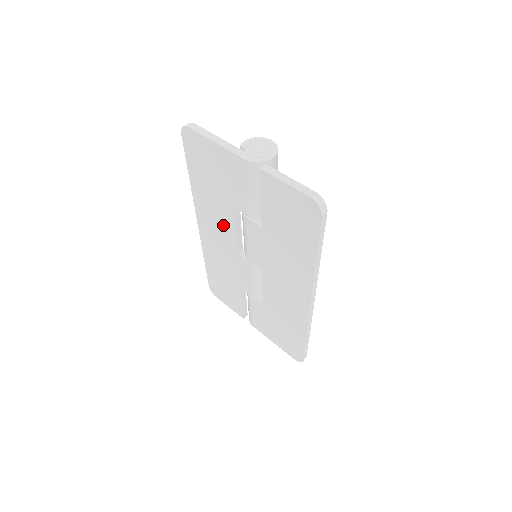
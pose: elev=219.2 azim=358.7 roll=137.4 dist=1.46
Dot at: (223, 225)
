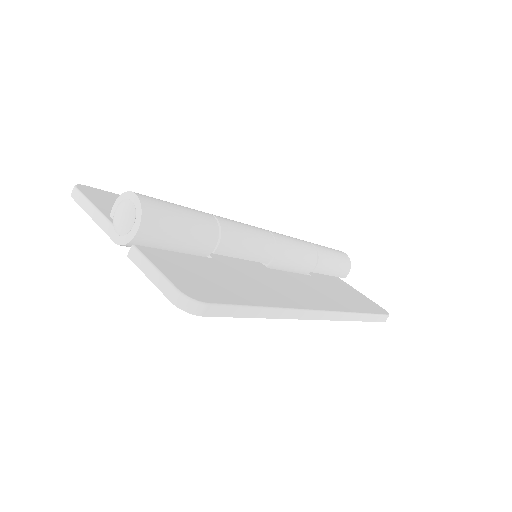
Dot at: occluded
